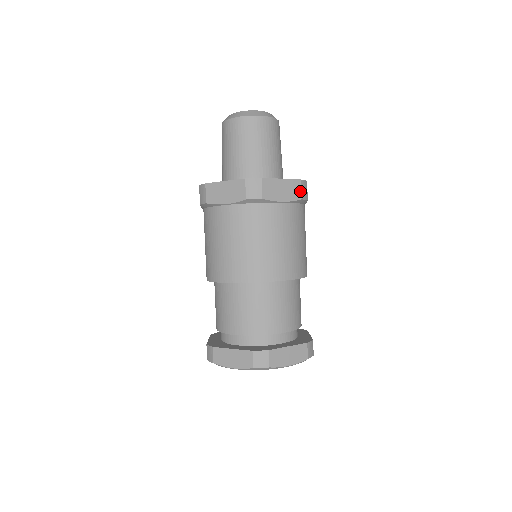
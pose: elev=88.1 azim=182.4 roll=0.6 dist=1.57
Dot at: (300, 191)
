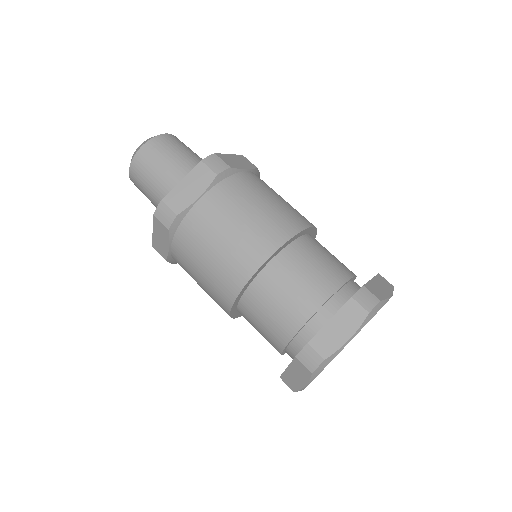
Dot at: (250, 163)
